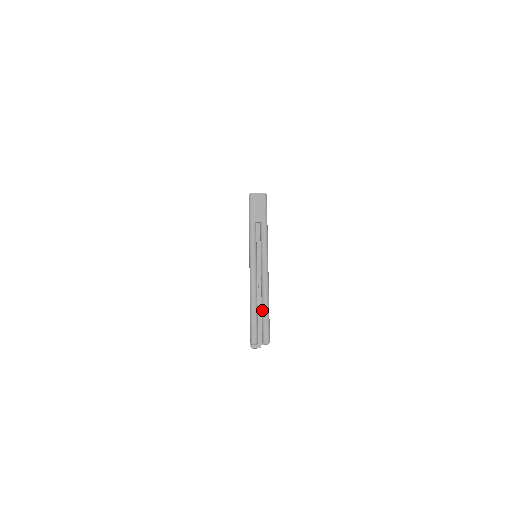
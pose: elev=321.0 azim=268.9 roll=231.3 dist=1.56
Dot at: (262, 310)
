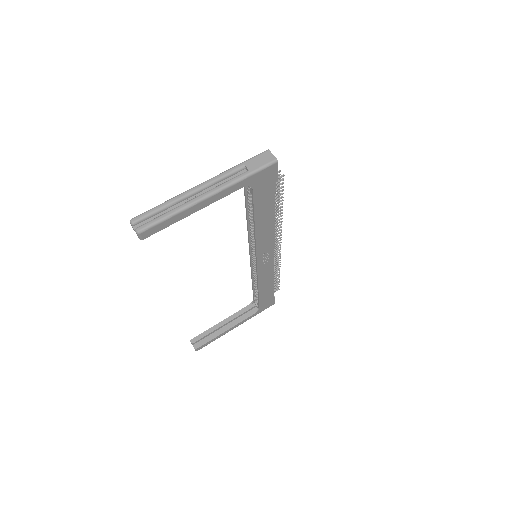
Dot at: (166, 212)
